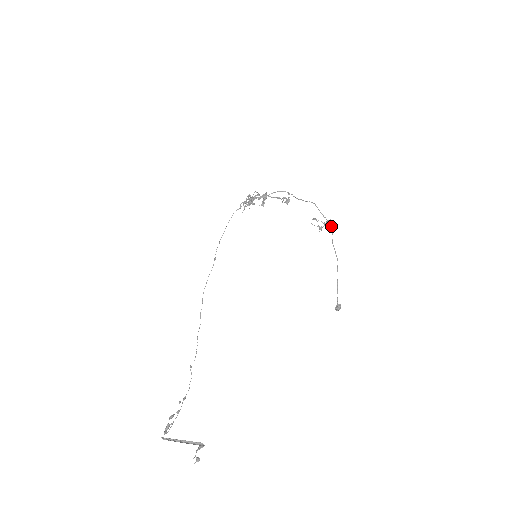
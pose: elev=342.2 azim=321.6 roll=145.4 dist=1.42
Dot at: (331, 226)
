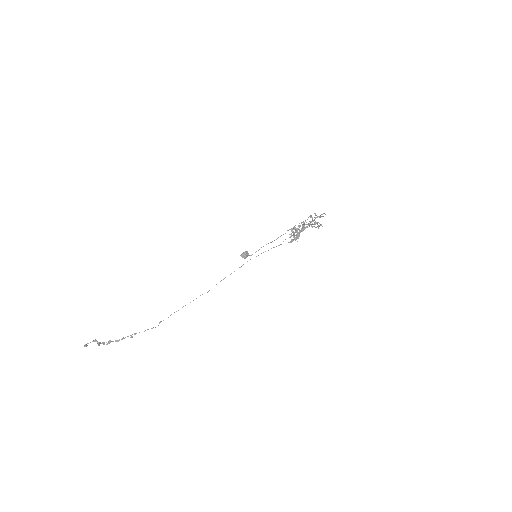
Dot at: (310, 216)
